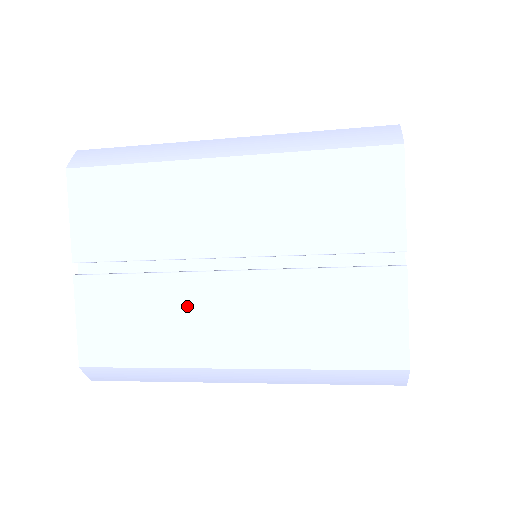
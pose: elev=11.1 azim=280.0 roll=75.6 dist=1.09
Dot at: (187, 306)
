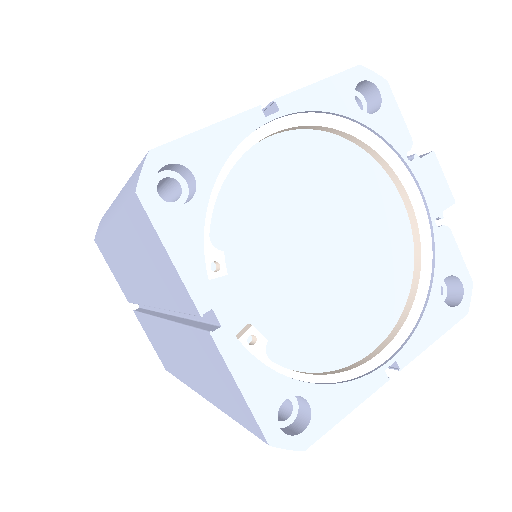
Dot at: (164, 341)
